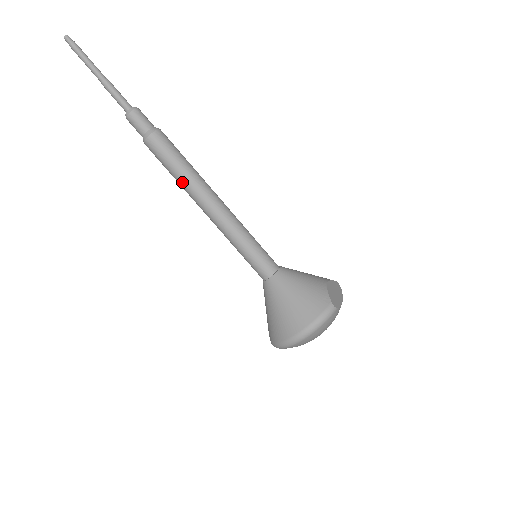
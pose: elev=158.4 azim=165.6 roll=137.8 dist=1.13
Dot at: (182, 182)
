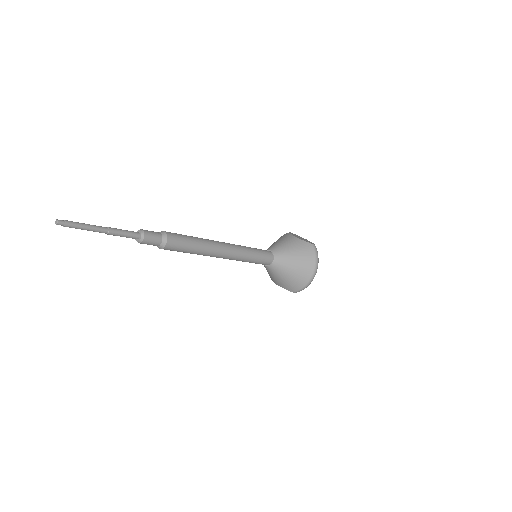
Dot at: (201, 252)
